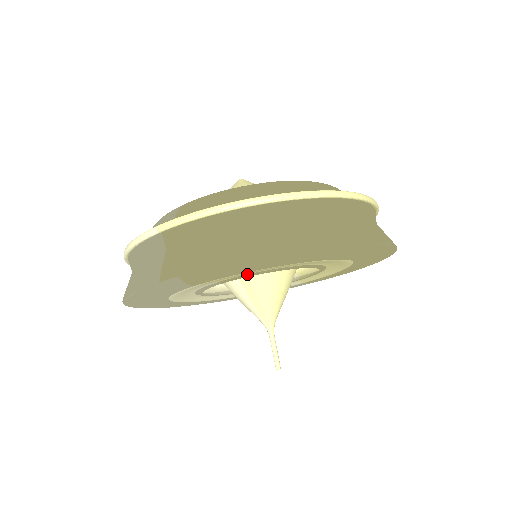
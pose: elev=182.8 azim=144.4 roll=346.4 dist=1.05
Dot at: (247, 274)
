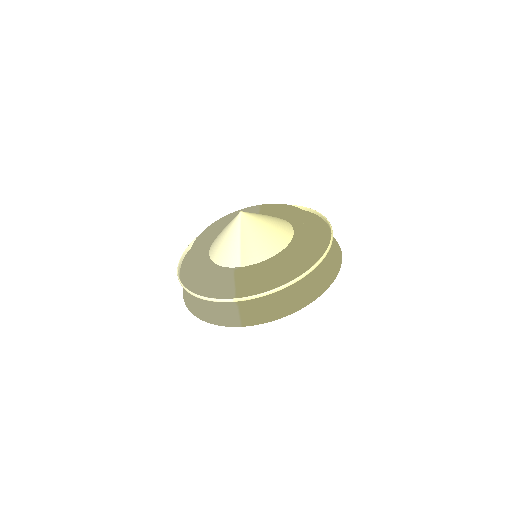
Dot at: occluded
